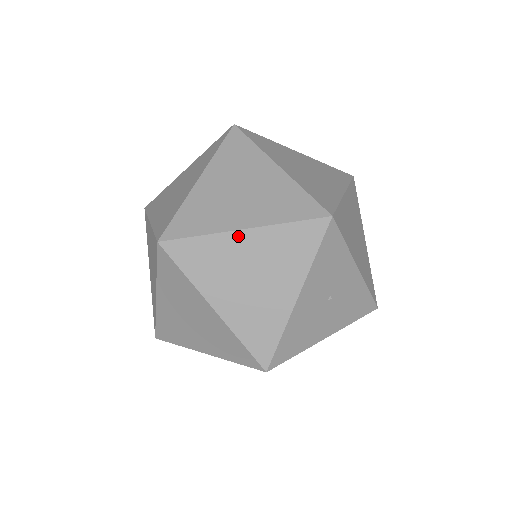
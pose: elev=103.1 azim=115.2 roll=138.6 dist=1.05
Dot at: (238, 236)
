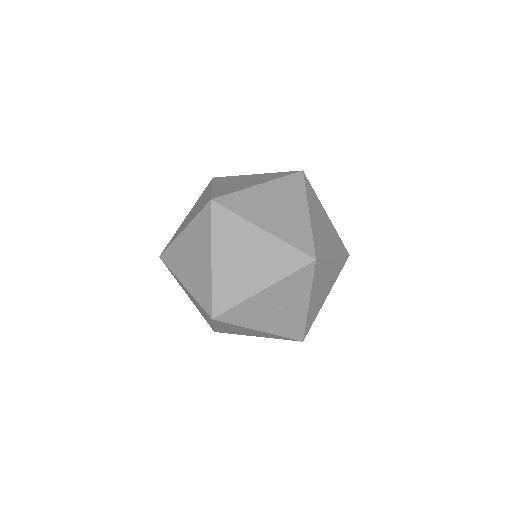
Dot at: (257, 231)
